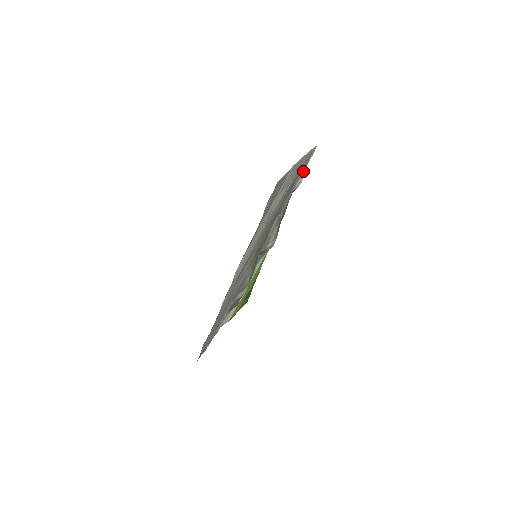
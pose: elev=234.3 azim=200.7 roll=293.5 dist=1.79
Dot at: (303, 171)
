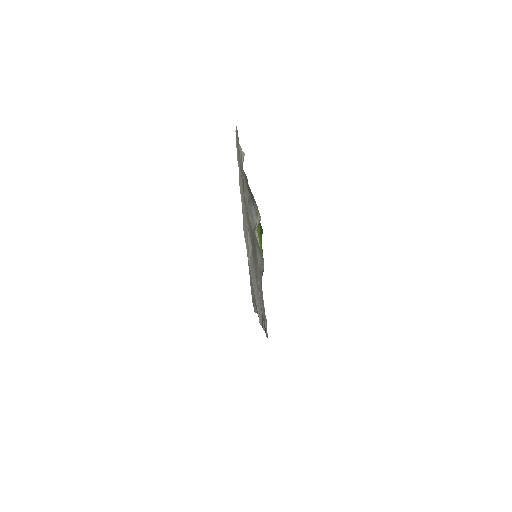
Dot at: occluded
